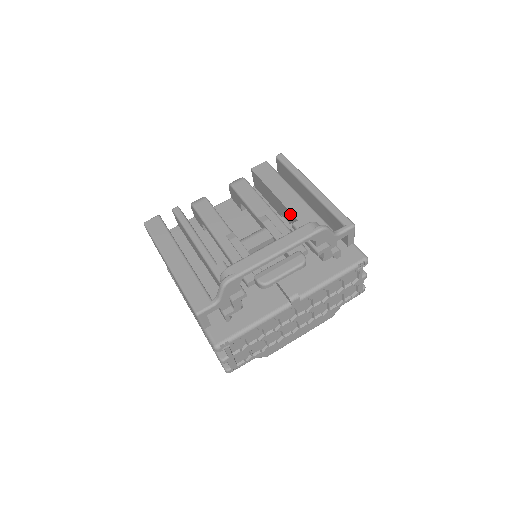
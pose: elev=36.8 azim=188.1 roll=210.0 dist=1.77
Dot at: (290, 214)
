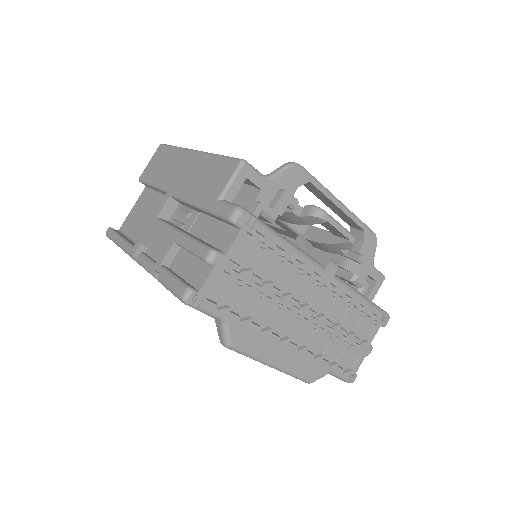
Dot at: occluded
